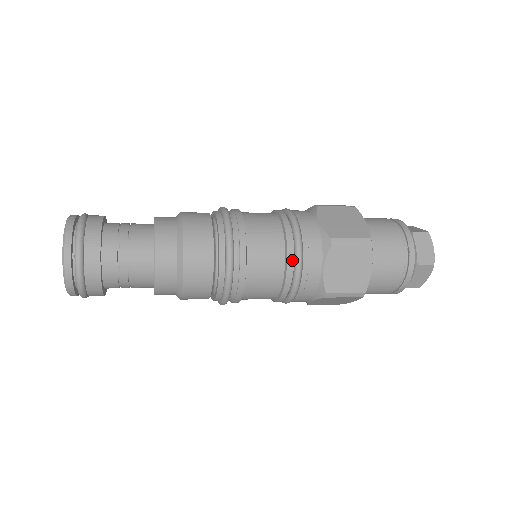
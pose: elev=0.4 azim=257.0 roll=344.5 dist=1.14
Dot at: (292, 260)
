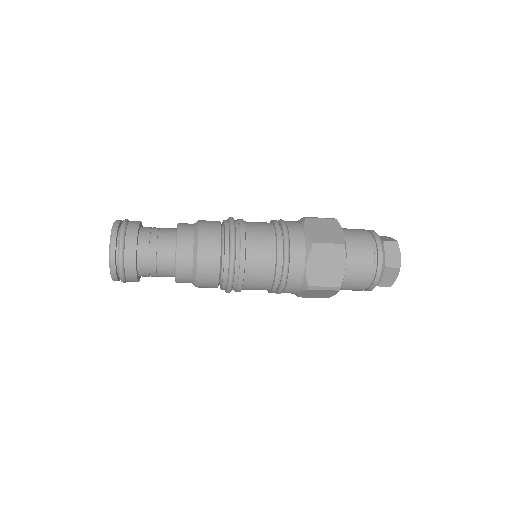
Dot at: (281, 259)
